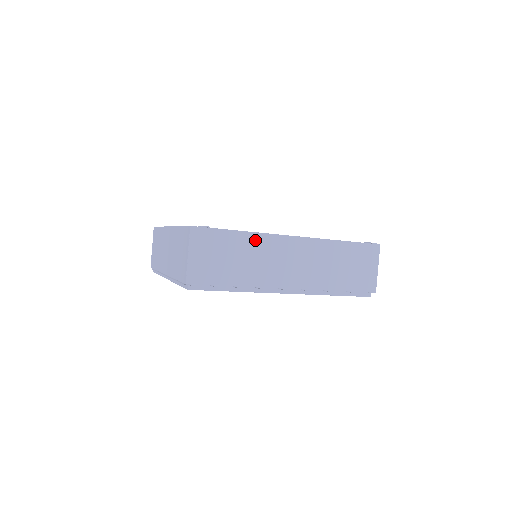
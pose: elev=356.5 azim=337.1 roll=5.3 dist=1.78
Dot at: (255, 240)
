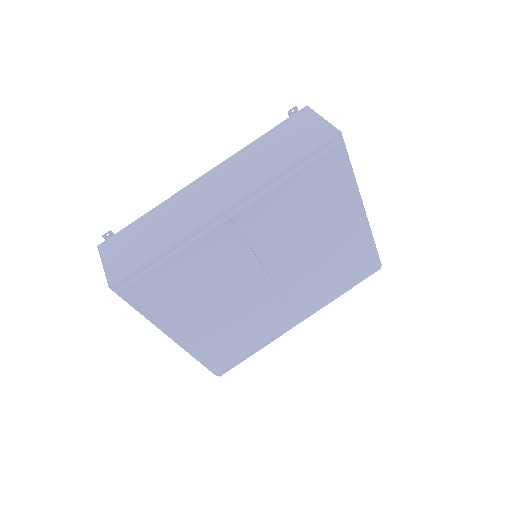
Dot at: (163, 208)
